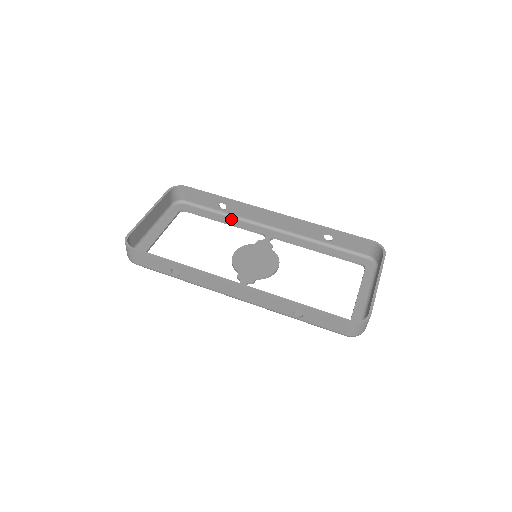
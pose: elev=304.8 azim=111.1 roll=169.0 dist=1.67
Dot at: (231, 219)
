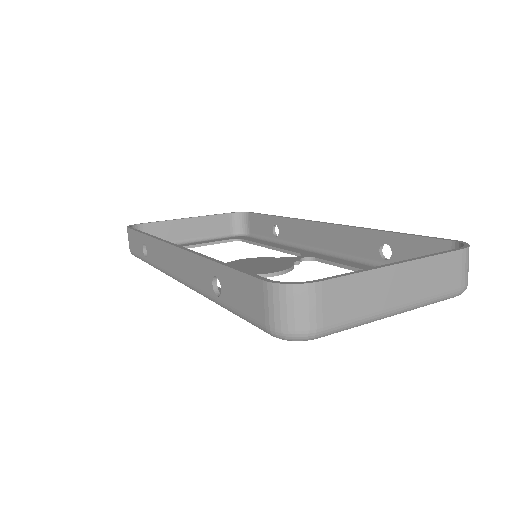
Dot at: (280, 245)
